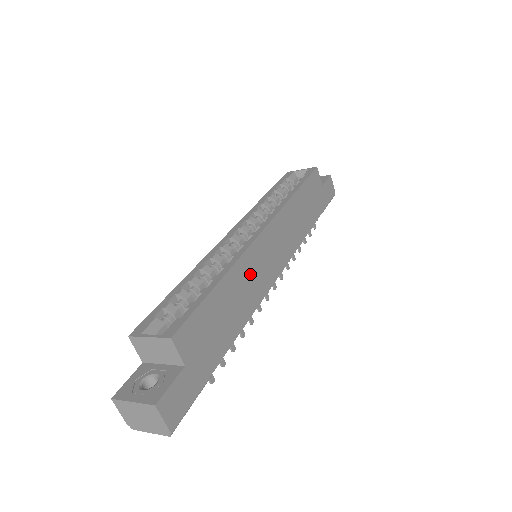
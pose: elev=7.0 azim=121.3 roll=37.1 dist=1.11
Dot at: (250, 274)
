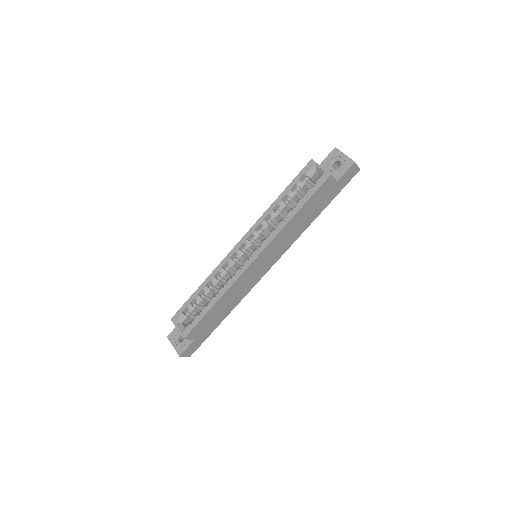
Dot at: (240, 287)
